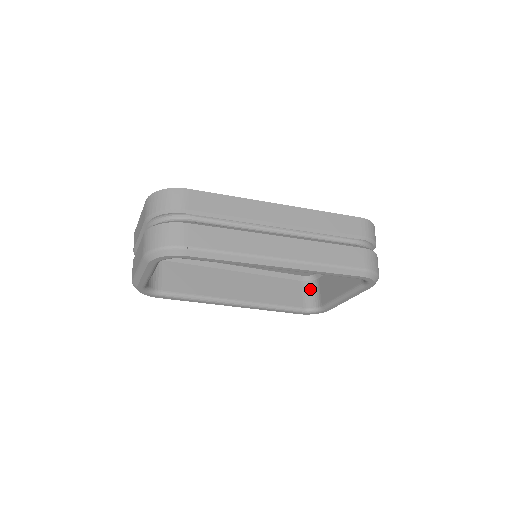
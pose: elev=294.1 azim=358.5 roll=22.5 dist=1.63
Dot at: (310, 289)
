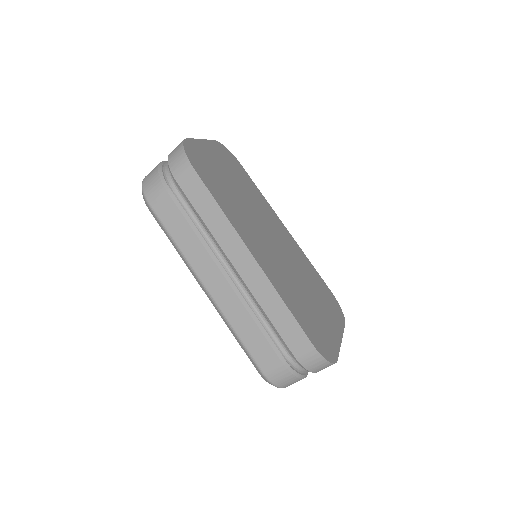
Dot at: occluded
